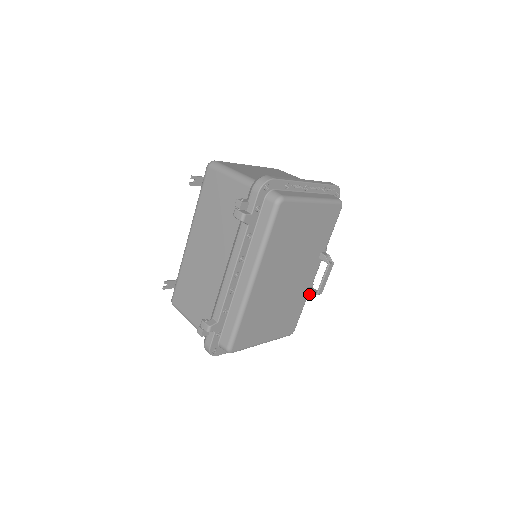
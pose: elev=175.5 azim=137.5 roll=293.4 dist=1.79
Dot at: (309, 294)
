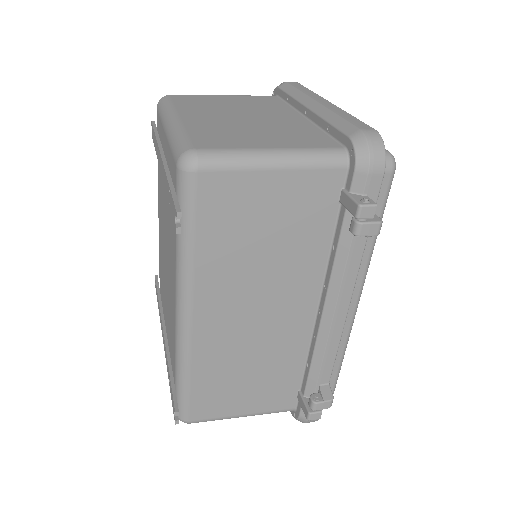
Dot at: occluded
